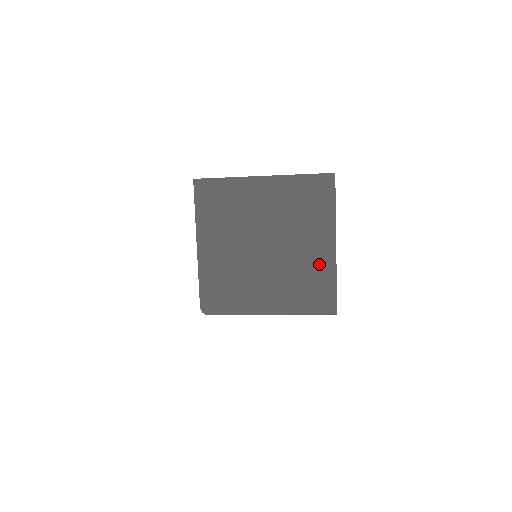
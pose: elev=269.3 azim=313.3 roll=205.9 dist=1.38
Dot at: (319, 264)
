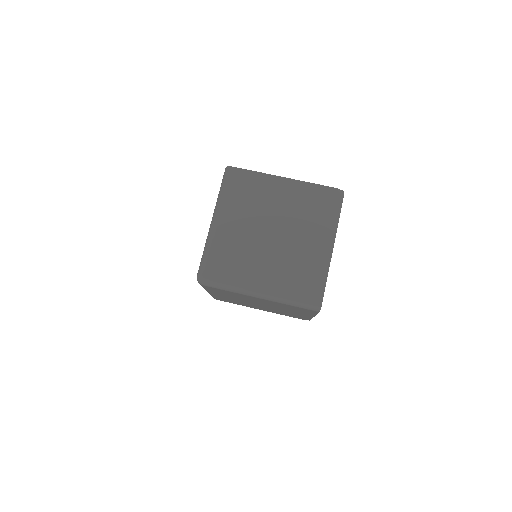
Dot at: (315, 260)
